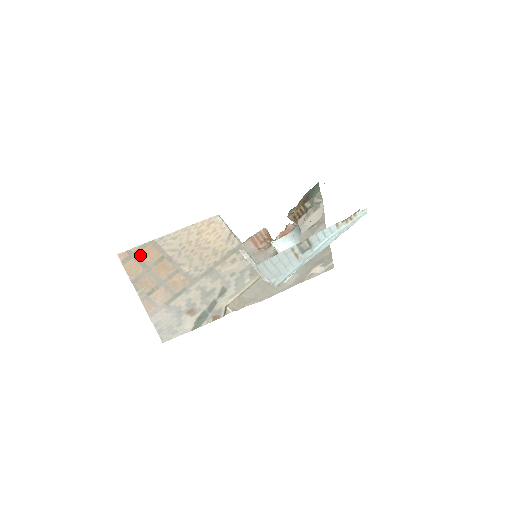
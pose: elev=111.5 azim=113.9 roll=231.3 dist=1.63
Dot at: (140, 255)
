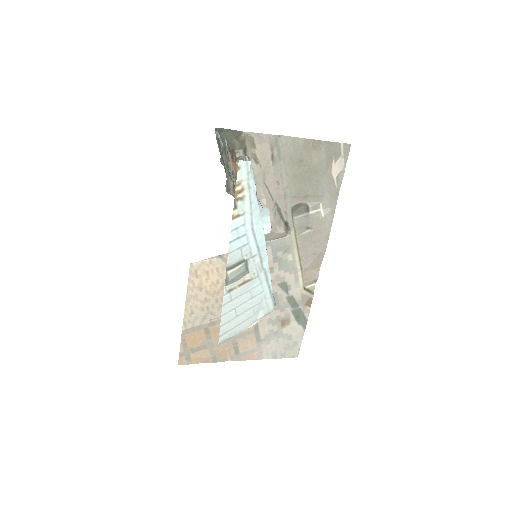
Dot at: (191, 347)
